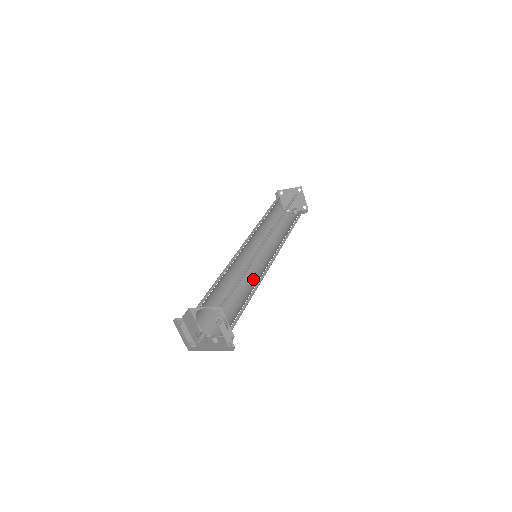
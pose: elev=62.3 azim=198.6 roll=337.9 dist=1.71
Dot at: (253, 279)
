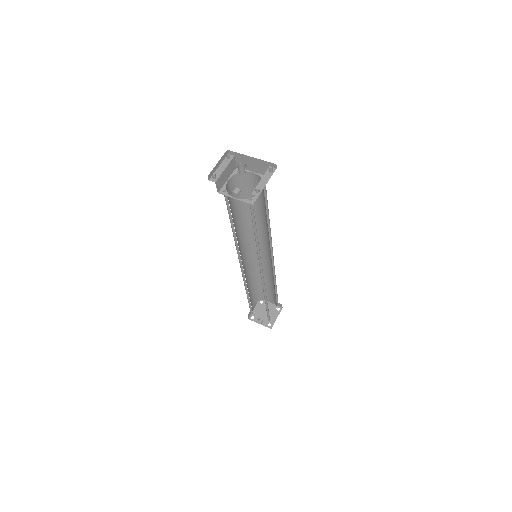
Dot at: occluded
